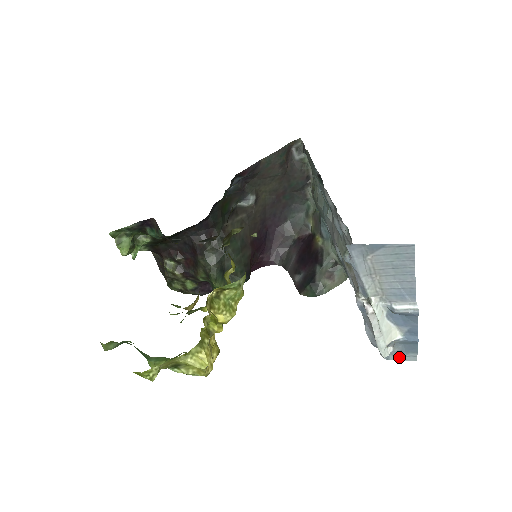
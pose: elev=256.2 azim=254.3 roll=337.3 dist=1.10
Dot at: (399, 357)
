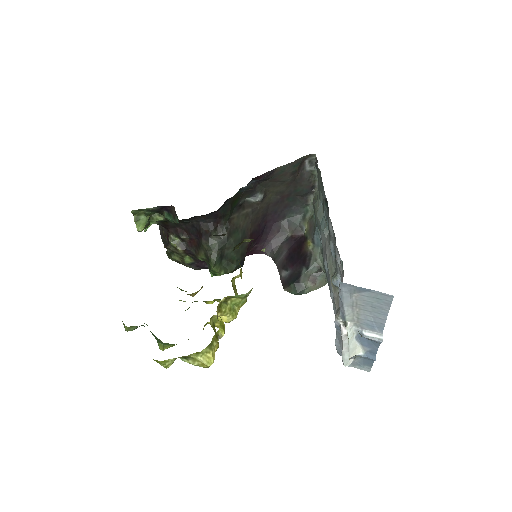
Dot at: (356, 366)
